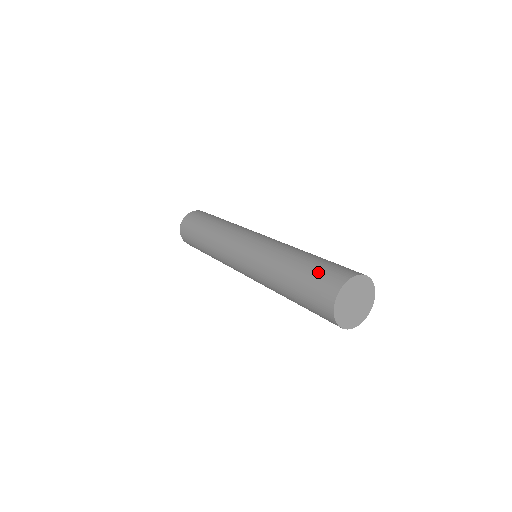
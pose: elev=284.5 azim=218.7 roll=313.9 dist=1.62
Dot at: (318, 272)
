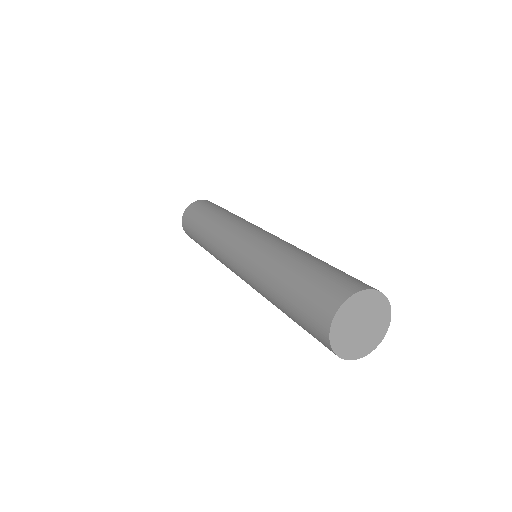
Dot at: (332, 273)
